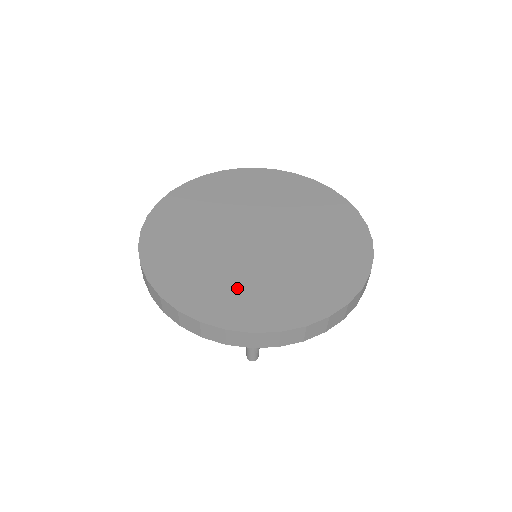
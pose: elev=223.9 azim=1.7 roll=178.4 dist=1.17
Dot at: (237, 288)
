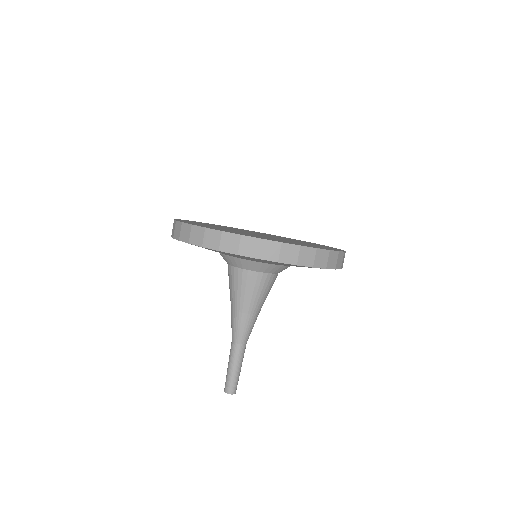
Dot at: (214, 227)
